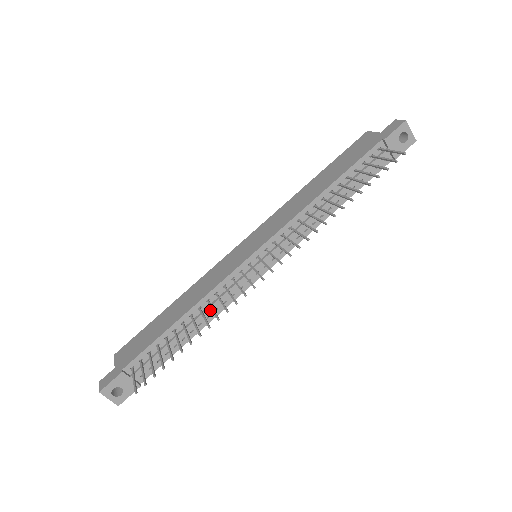
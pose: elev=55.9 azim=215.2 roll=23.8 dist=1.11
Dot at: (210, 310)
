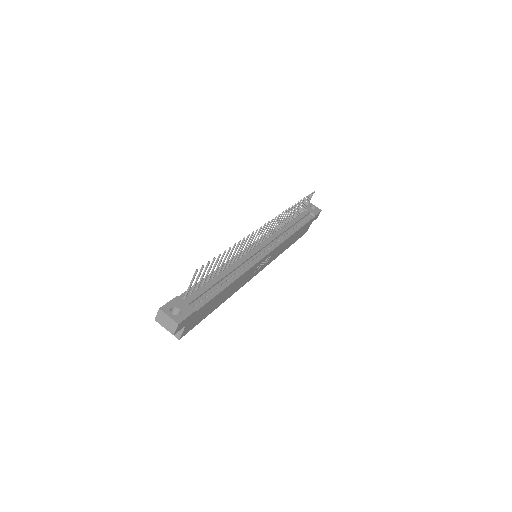
Dot at: (236, 266)
